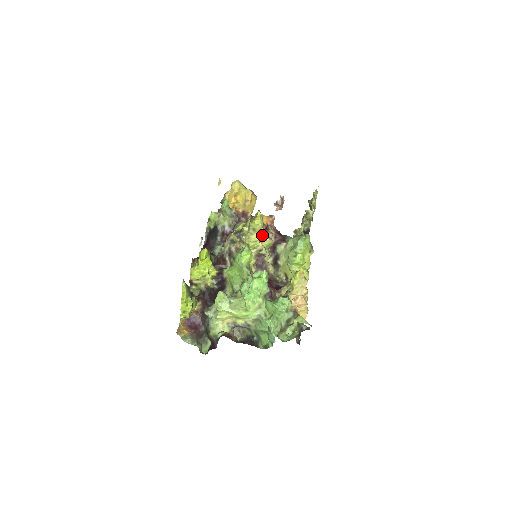
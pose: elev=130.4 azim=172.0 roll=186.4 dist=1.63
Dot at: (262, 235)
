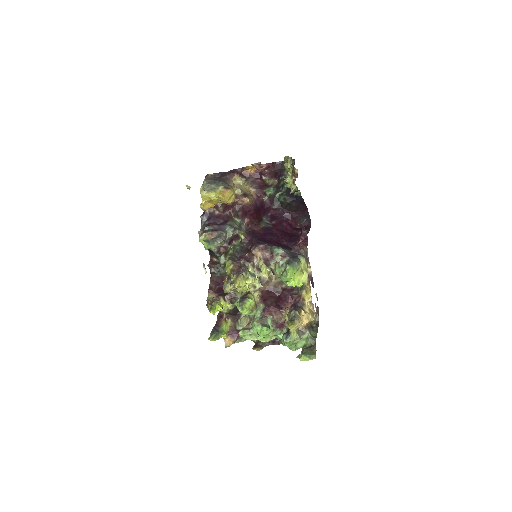
Dot at: (249, 283)
